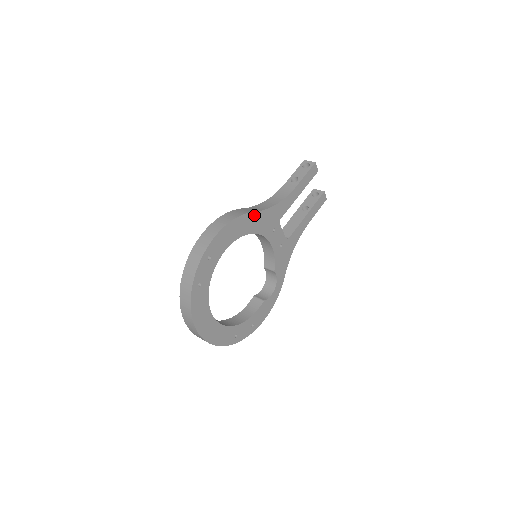
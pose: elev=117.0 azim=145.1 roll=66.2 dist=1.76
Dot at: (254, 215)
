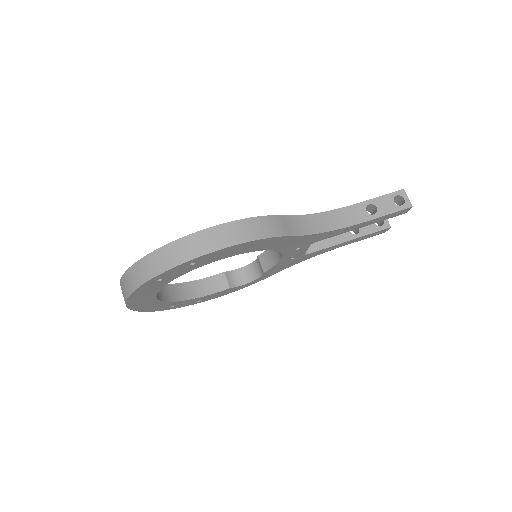
Dot at: (287, 238)
